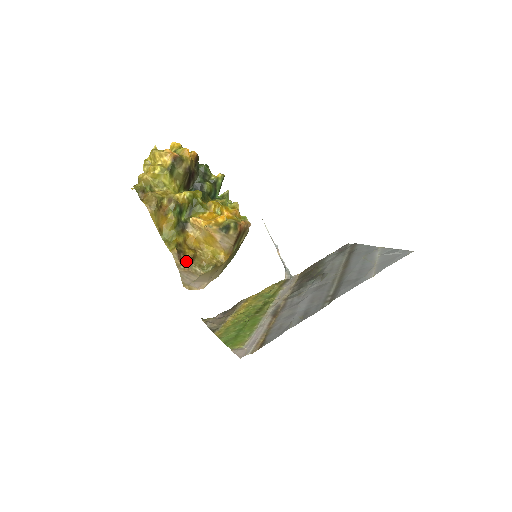
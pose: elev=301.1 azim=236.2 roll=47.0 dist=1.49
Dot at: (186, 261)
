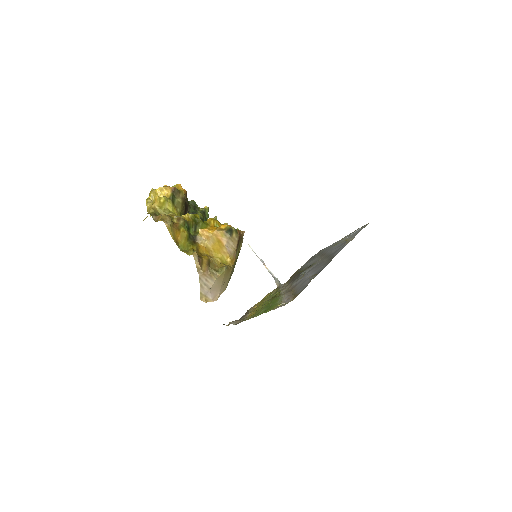
Dot at: (204, 265)
